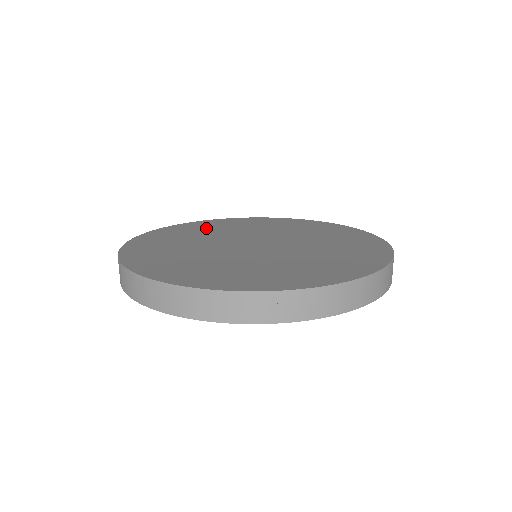
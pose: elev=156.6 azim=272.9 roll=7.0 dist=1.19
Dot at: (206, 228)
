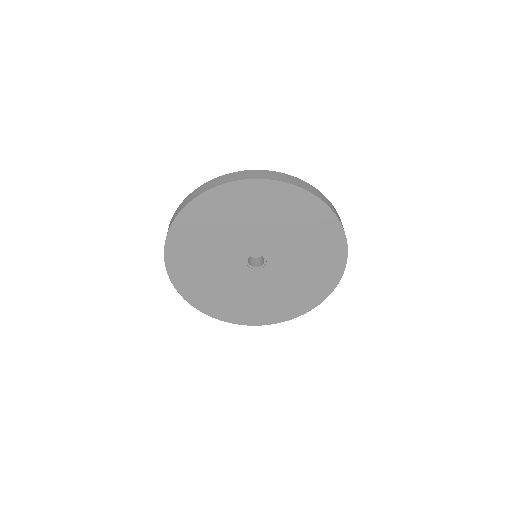
Dot at: occluded
